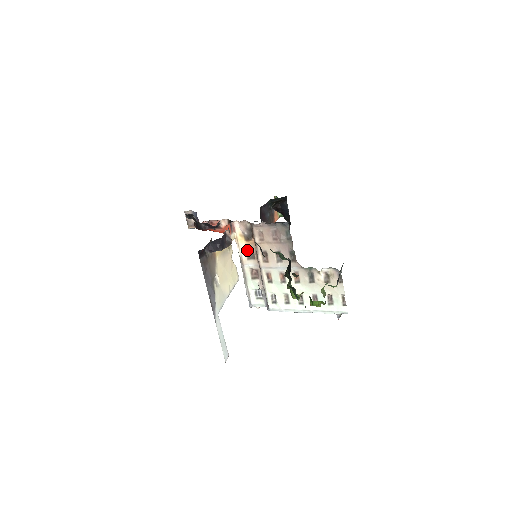
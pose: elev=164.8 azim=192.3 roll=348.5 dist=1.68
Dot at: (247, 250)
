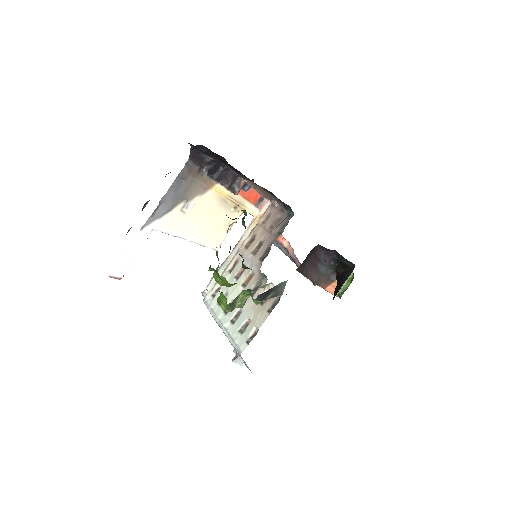
Dot at: occluded
